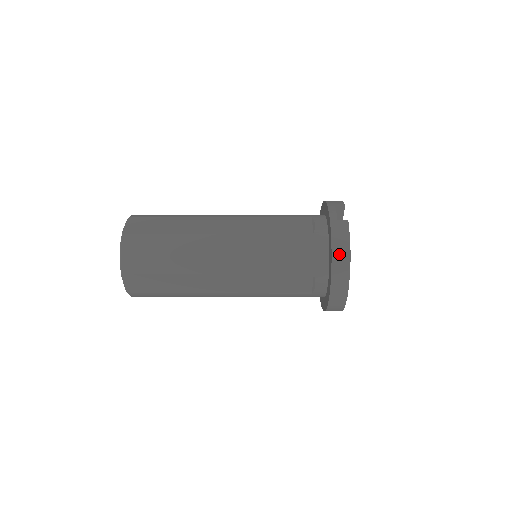
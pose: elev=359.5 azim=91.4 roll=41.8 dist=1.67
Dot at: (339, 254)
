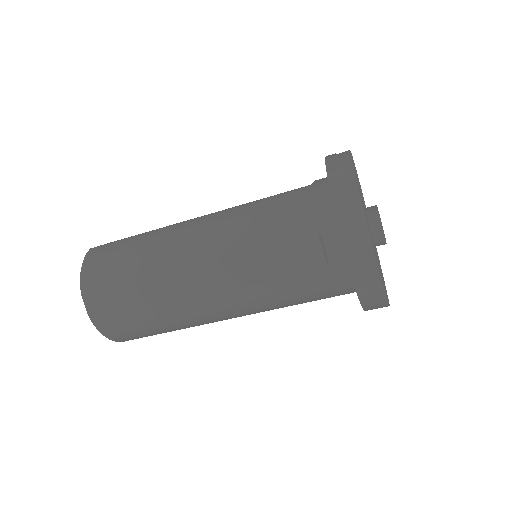
Dot at: (339, 179)
